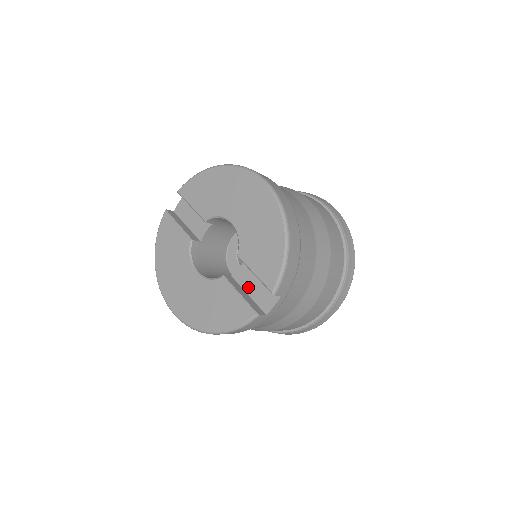
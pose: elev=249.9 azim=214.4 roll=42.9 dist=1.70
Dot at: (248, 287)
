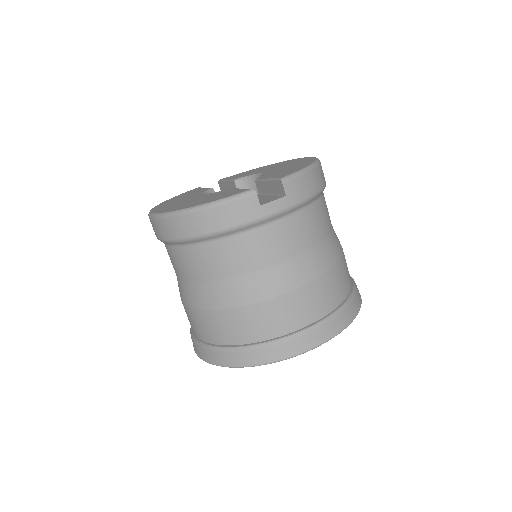
Dot at: occluded
